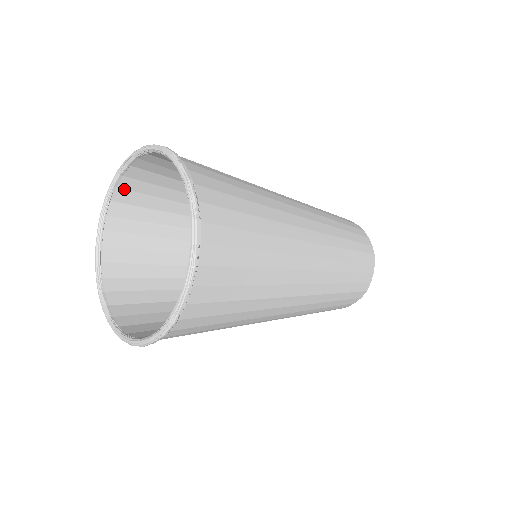
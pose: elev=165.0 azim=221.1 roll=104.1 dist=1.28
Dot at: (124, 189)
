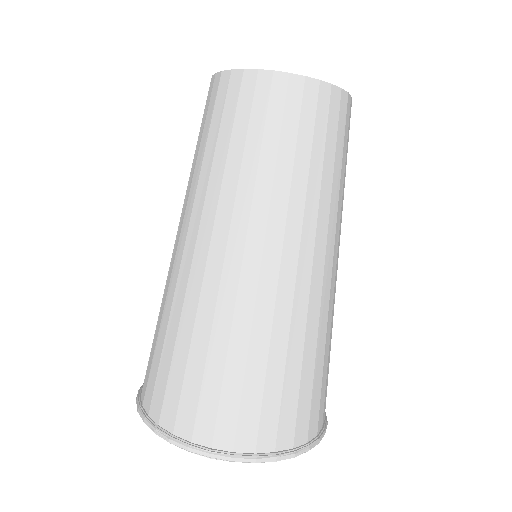
Dot at: occluded
